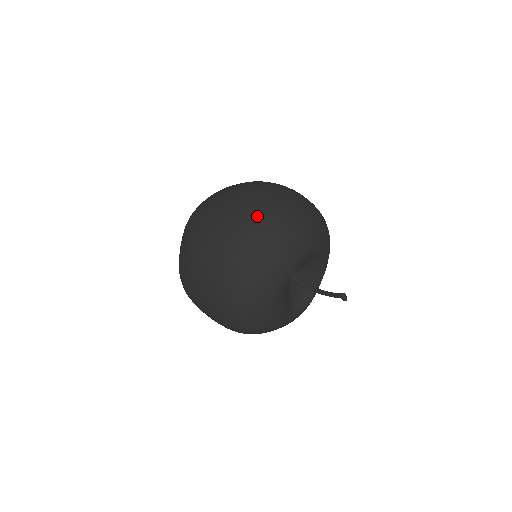
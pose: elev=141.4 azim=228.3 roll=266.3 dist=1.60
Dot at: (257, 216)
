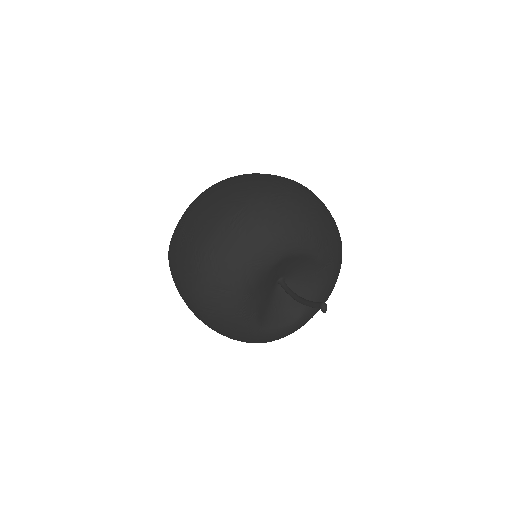
Dot at: (266, 187)
